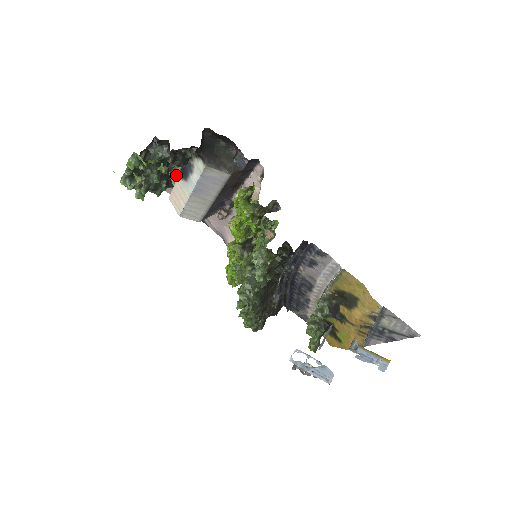
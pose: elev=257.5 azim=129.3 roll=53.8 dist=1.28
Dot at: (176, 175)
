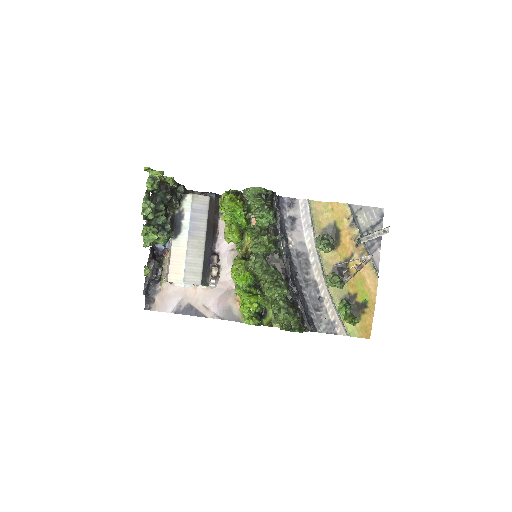
Dot at: (166, 271)
